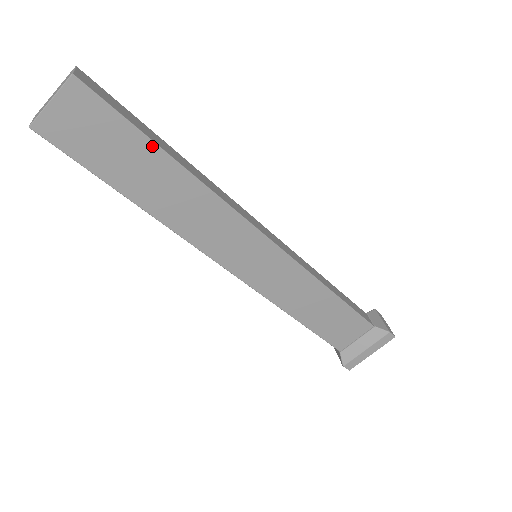
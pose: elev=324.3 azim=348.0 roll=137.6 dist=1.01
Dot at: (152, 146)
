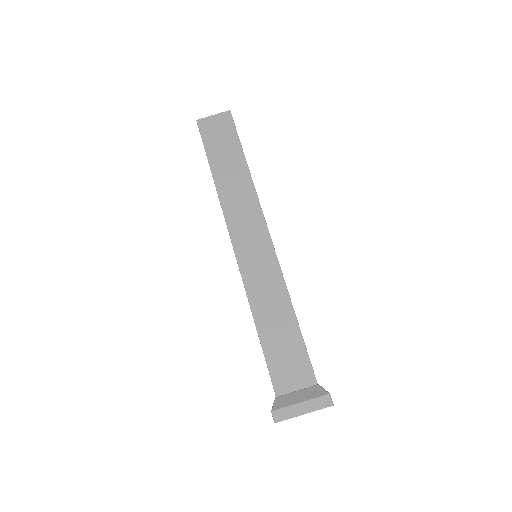
Dot at: (241, 152)
